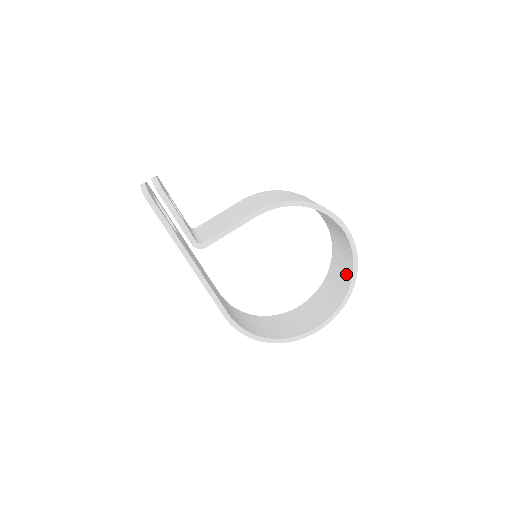
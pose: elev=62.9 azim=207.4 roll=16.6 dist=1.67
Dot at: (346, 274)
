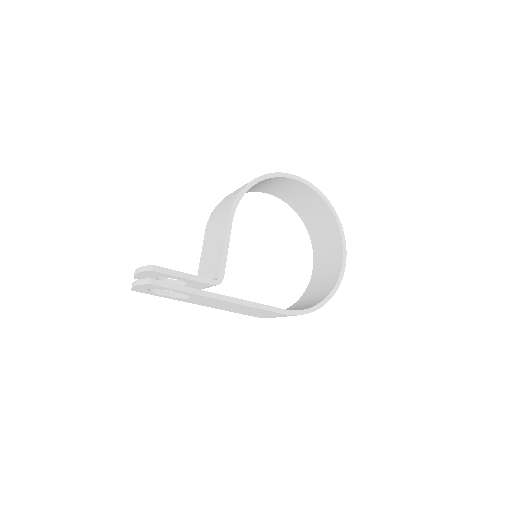
Dot at: (320, 208)
